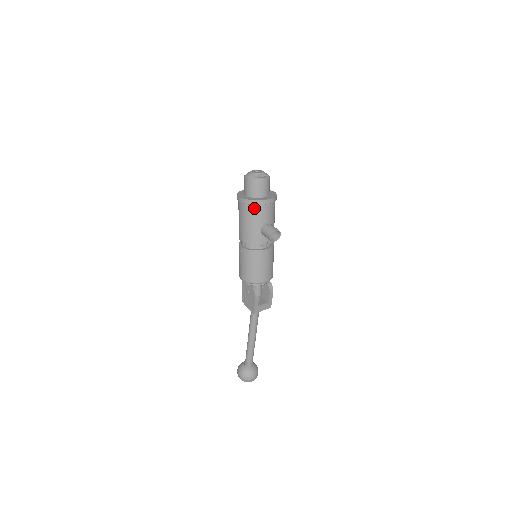
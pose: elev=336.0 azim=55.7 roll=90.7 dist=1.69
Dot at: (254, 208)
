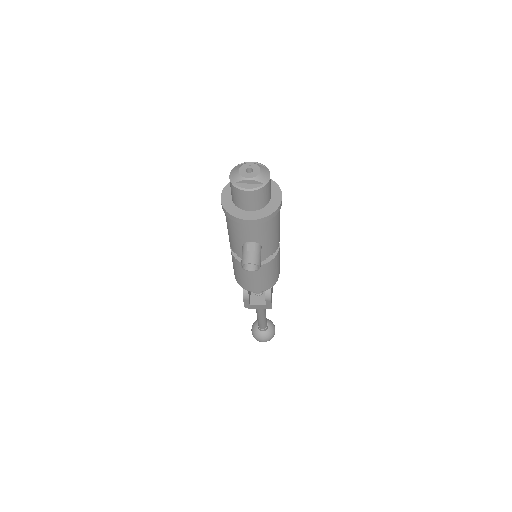
Dot at: (232, 220)
